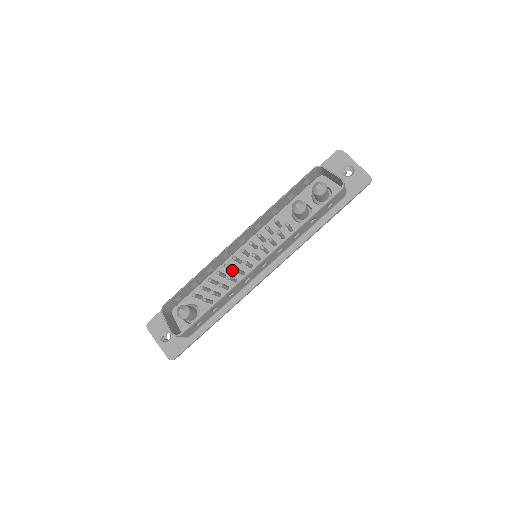
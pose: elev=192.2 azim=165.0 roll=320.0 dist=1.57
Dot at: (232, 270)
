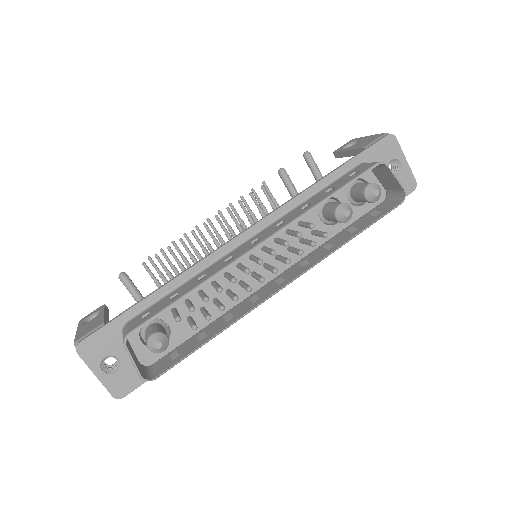
Dot at: occluded
